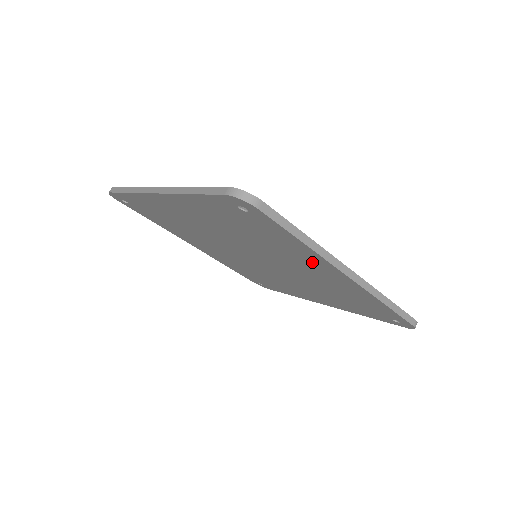
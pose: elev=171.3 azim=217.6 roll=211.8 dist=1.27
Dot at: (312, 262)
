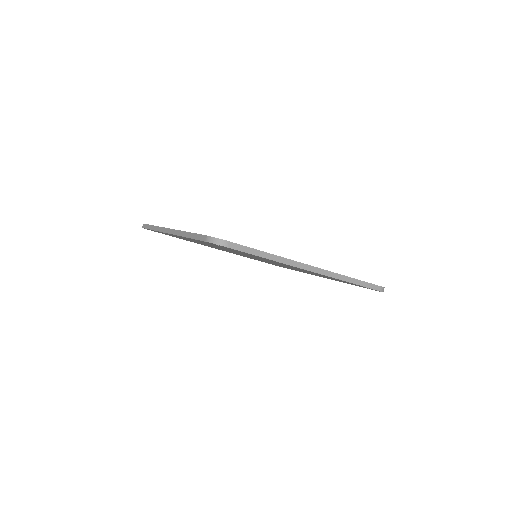
Dot at: occluded
